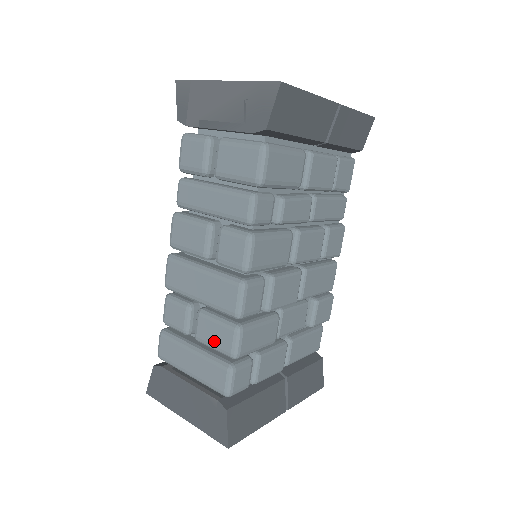
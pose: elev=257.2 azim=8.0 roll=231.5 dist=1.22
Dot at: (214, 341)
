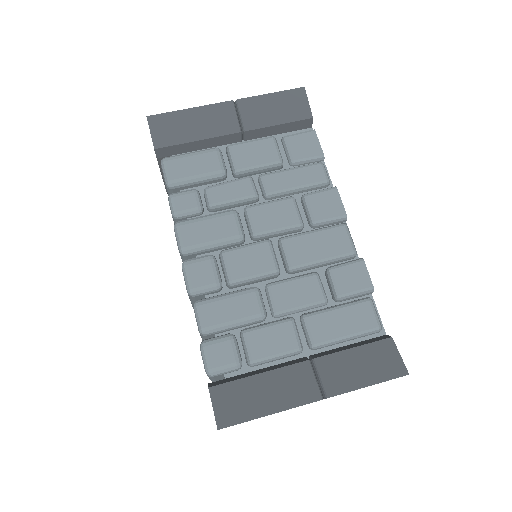
Dot at: occluded
